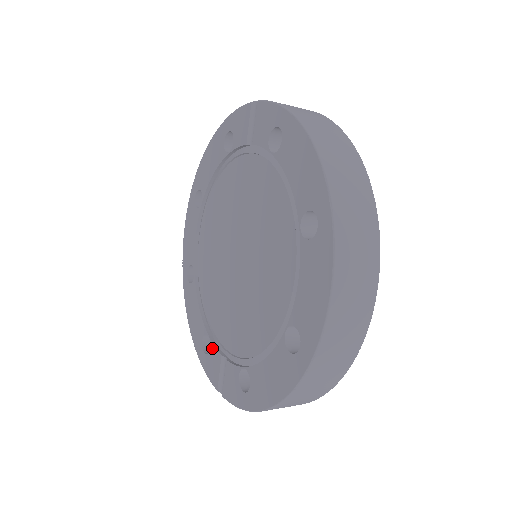
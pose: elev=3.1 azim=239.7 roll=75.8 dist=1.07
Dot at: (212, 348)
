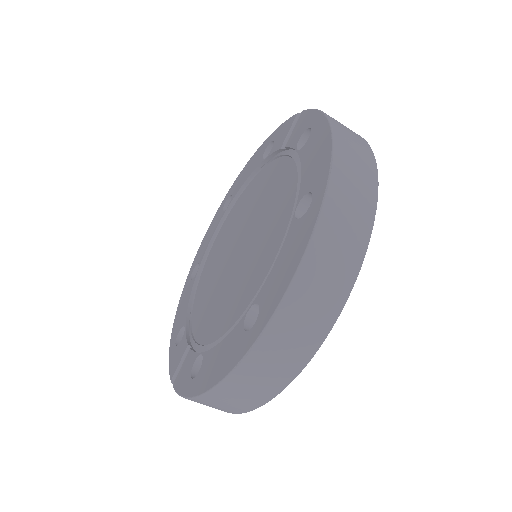
Dot at: (183, 338)
